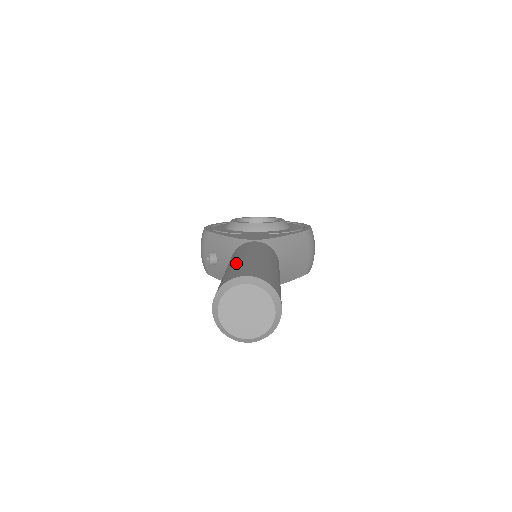
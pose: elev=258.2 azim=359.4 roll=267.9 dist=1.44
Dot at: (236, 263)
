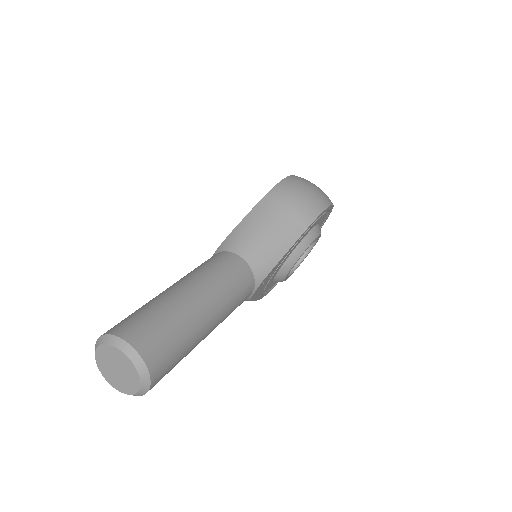
Dot at: occluded
